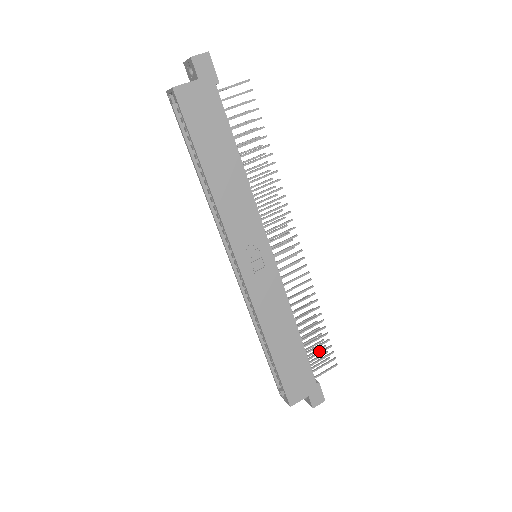
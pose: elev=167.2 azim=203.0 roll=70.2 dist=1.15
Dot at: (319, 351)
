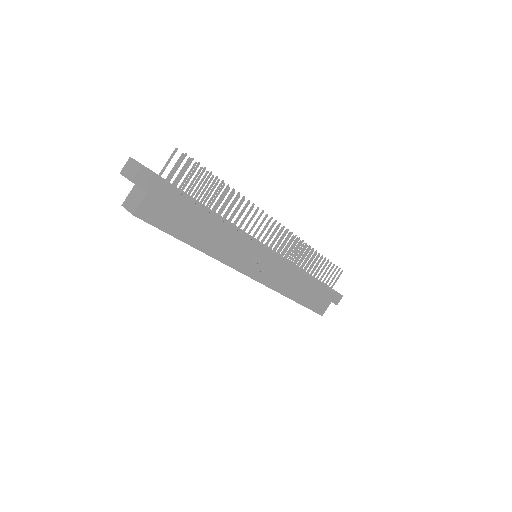
Dot at: (327, 273)
